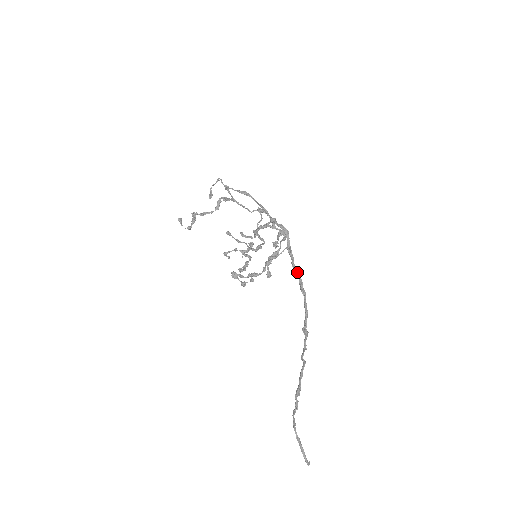
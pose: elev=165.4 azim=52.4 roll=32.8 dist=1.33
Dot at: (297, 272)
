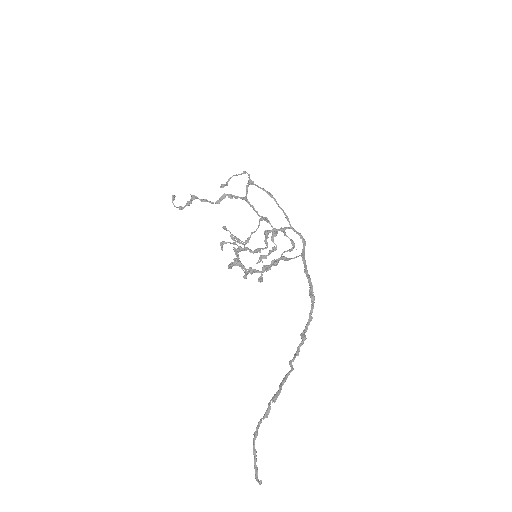
Dot at: (310, 279)
